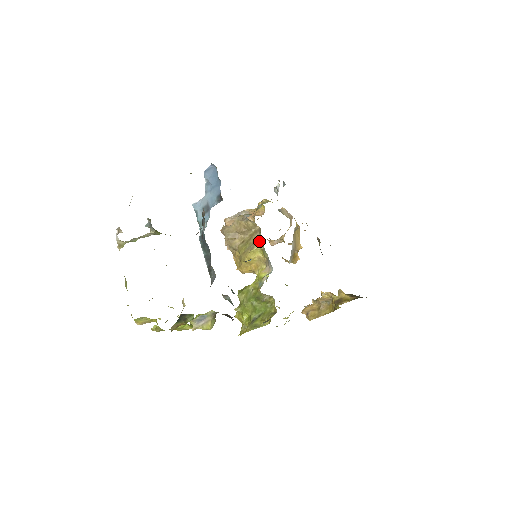
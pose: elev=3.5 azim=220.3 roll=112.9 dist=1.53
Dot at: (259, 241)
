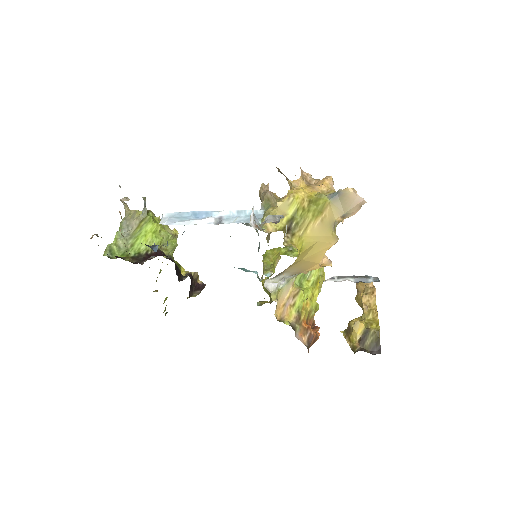
Dot at: (268, 240)
